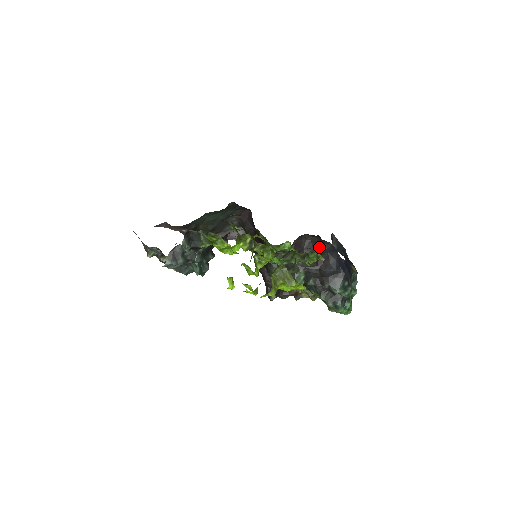
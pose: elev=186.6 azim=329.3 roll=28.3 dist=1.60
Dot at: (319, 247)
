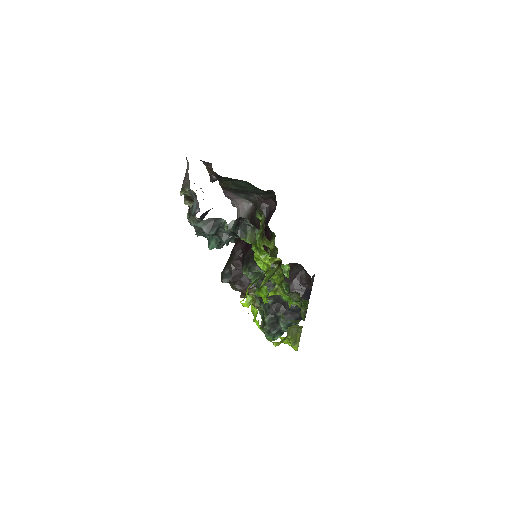
Dot at: (301, 282)
